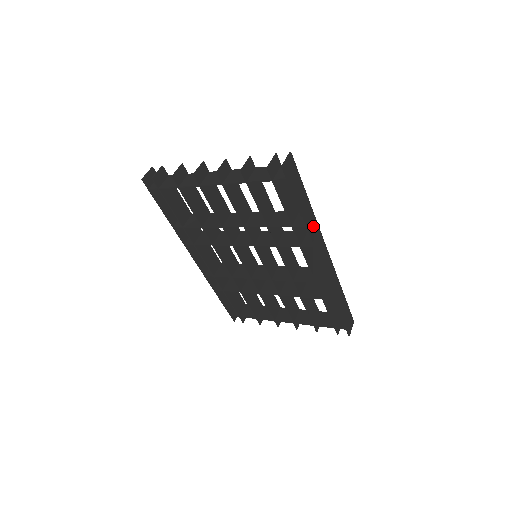
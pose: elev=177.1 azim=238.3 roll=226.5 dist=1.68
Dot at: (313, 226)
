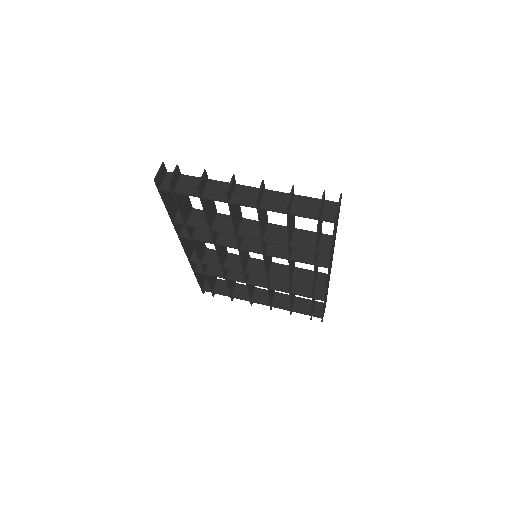
Dot at: (333, 250)
